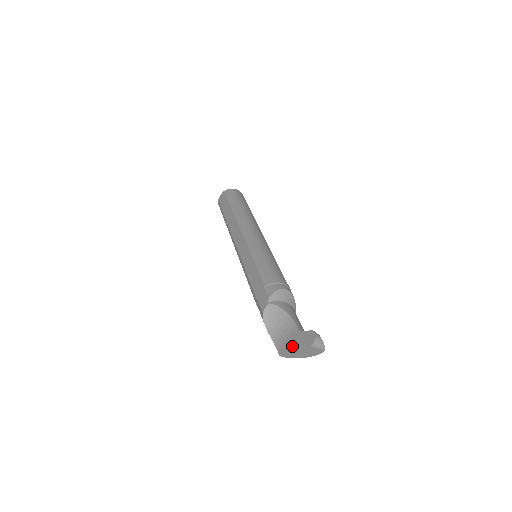
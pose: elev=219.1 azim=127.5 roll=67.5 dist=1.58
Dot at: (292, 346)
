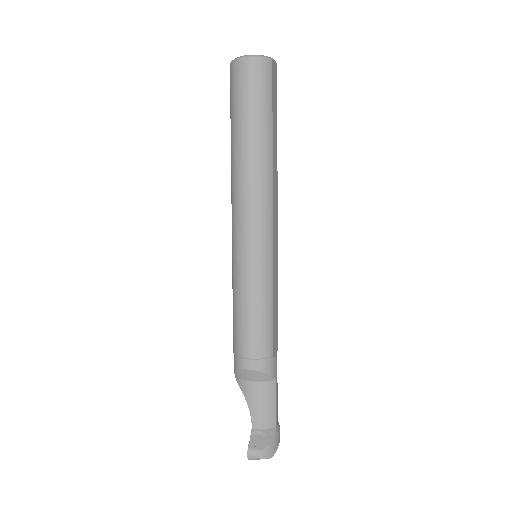
Dot at: occluded
